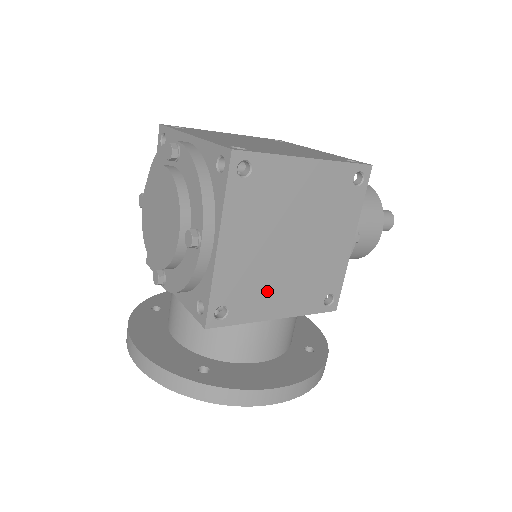
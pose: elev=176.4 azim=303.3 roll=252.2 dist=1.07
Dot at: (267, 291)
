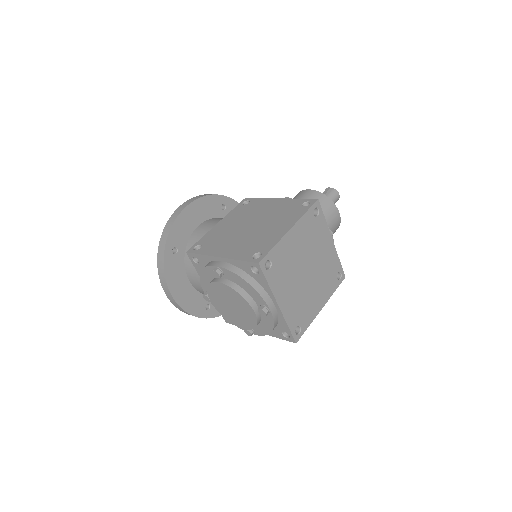
Dot at: occluded
